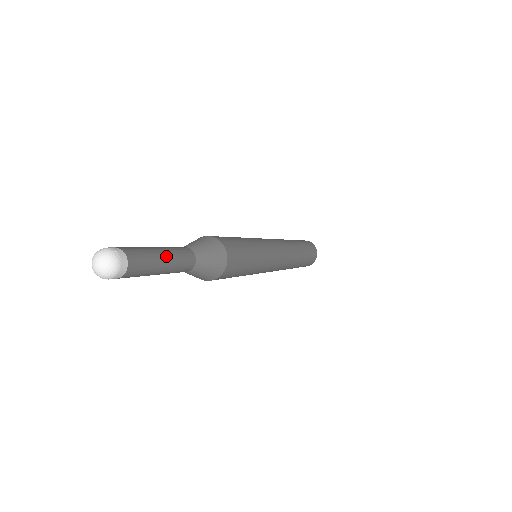
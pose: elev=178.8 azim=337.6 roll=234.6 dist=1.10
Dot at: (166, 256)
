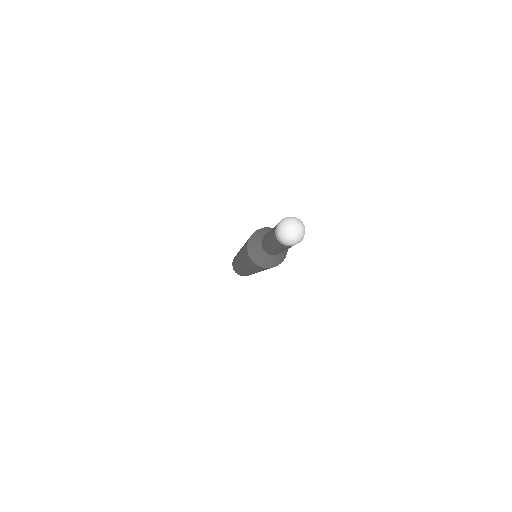
Dot at: occluded
